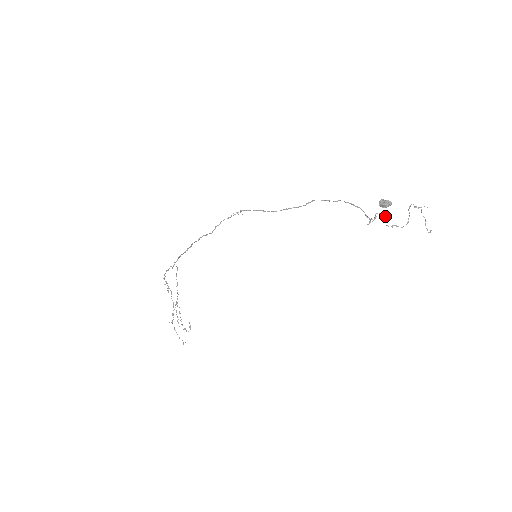
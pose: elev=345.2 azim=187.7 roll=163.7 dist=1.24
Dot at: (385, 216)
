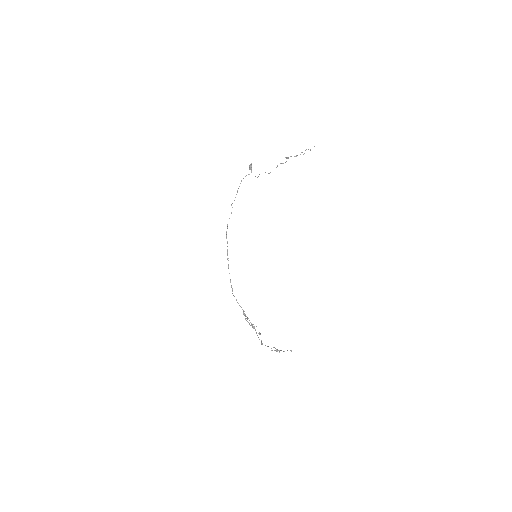
Dot at: occluded
